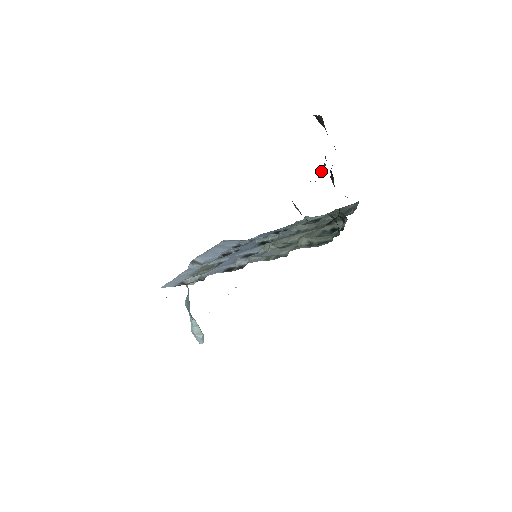
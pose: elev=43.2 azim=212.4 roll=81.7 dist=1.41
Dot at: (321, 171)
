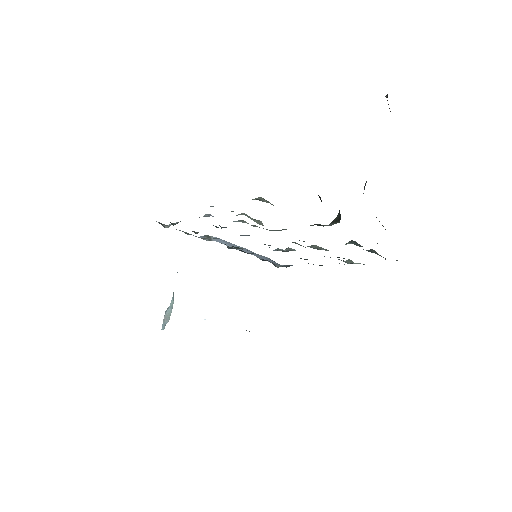
Dot at: occluded
